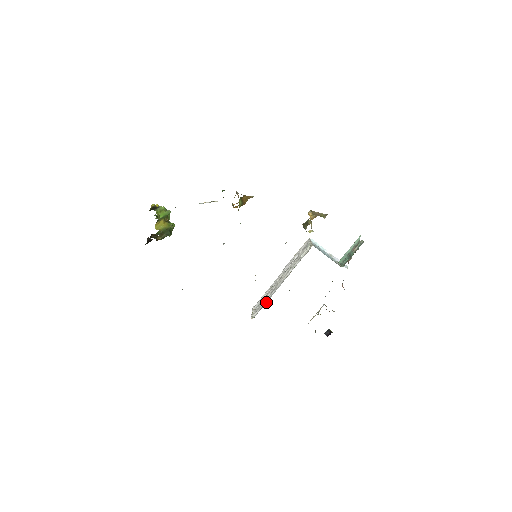
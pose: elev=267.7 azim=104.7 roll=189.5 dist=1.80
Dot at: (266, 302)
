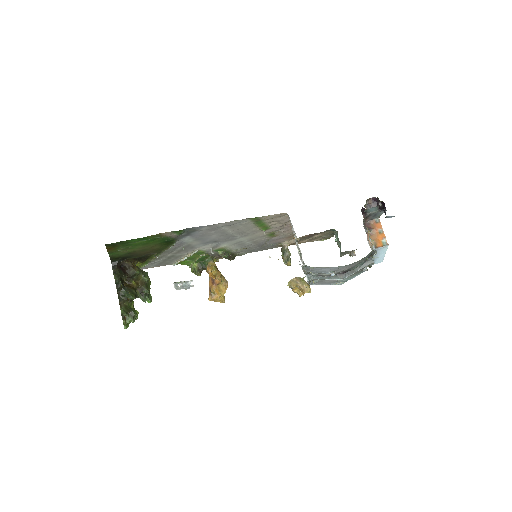
Dot at: occluded
